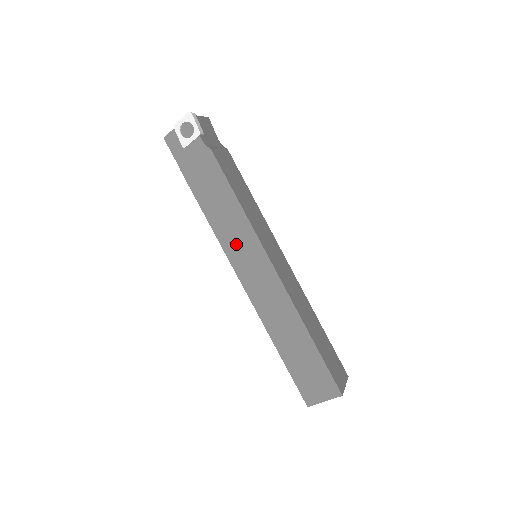
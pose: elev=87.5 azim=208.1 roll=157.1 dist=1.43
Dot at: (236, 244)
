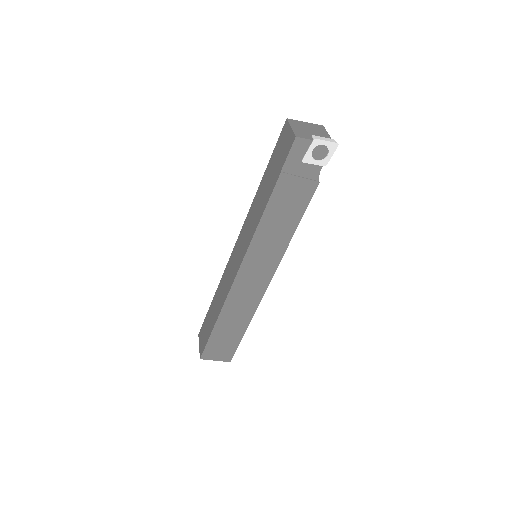
Dot at: (262, 253)
